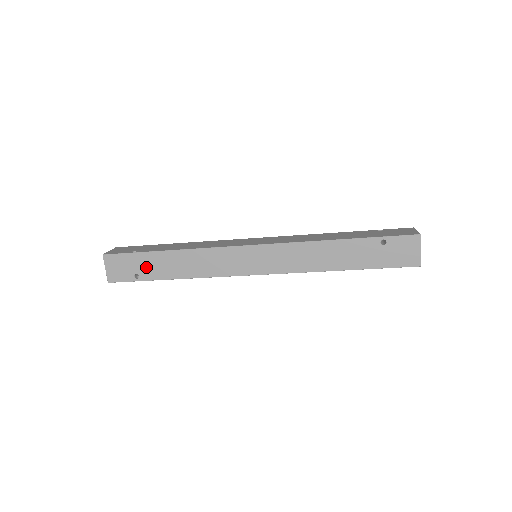
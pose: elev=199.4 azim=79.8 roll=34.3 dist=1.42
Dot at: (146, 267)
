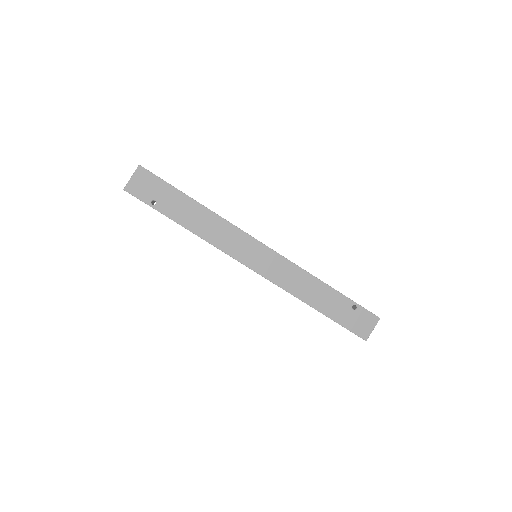
Dot at: (168, 201)
